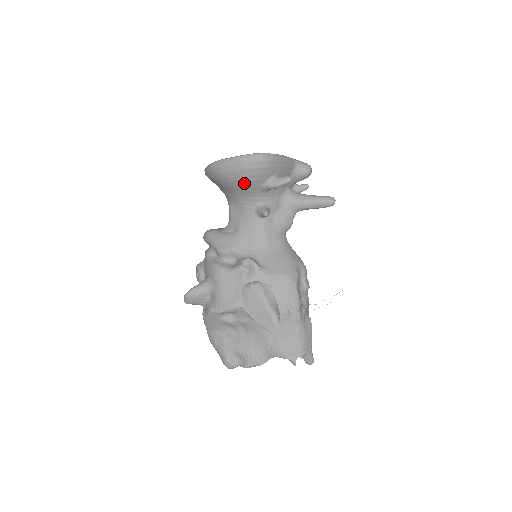
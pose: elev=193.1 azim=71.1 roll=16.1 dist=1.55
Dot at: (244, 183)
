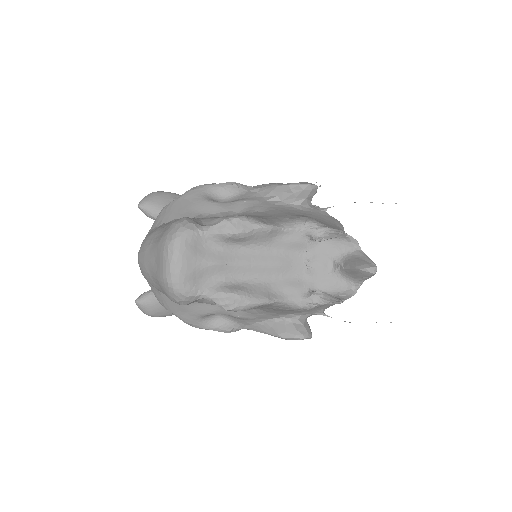
Dot at: occluded
